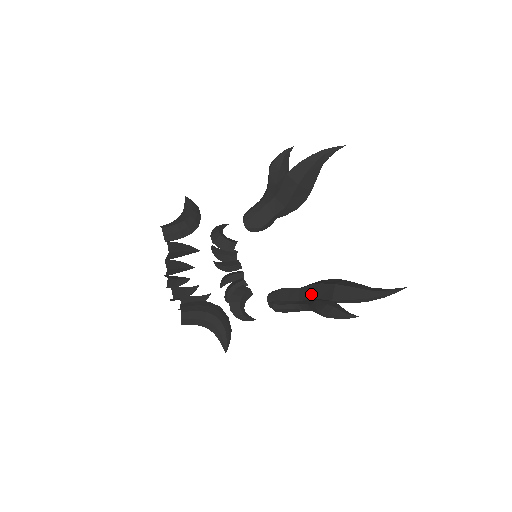
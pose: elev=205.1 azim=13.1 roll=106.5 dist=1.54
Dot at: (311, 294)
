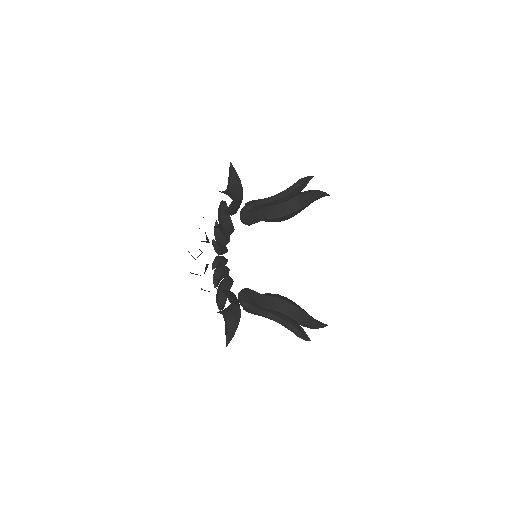
Dot at: (276, 306)
